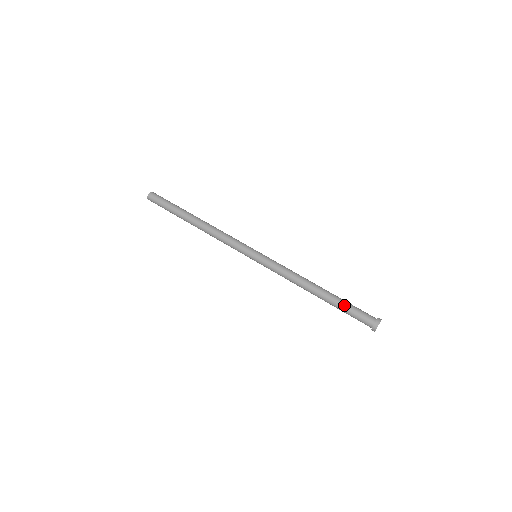
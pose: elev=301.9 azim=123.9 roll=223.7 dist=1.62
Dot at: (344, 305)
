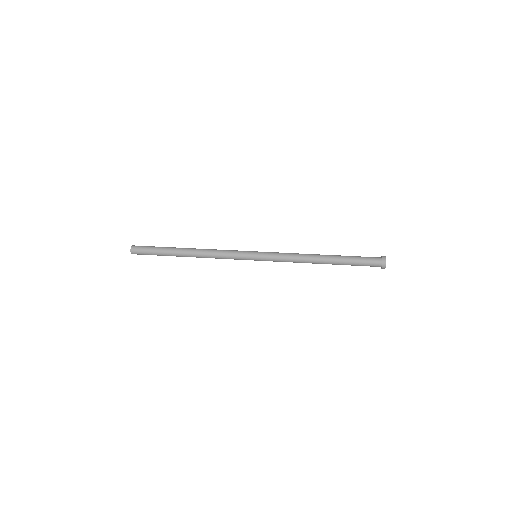
Dot at: (351, 256)
